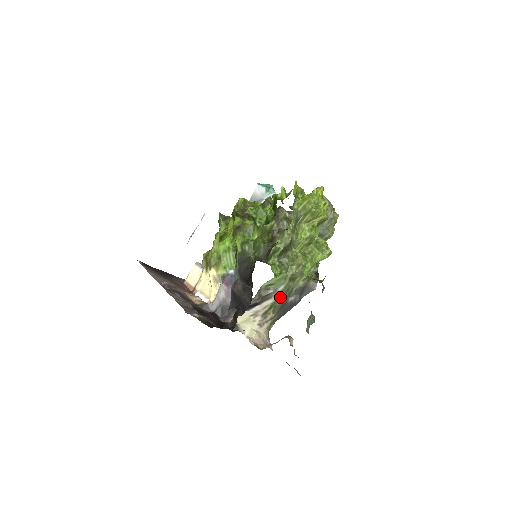
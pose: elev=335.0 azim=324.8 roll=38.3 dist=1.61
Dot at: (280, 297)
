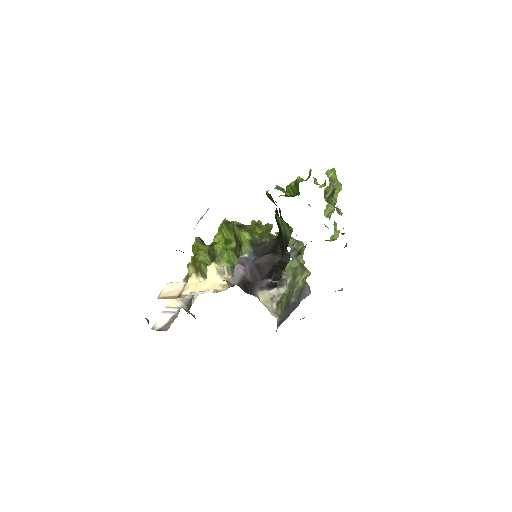
Dot at: (286, 292)
